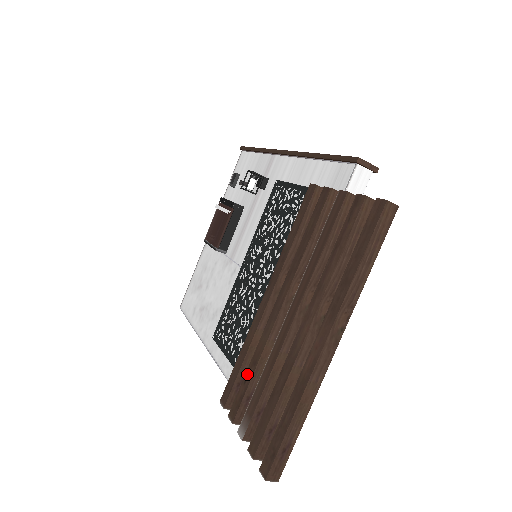
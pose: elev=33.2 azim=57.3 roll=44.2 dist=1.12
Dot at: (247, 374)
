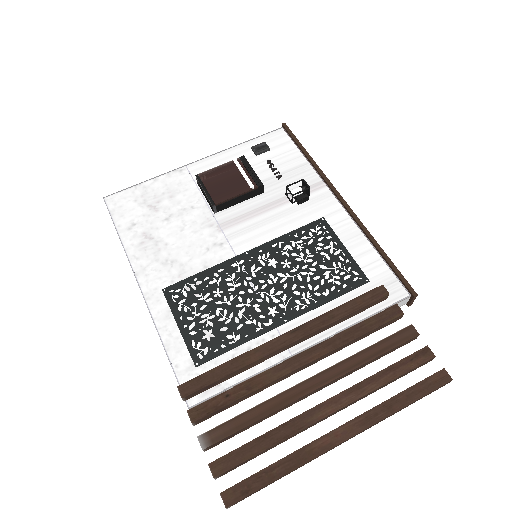
Dot at: (234, 391)
